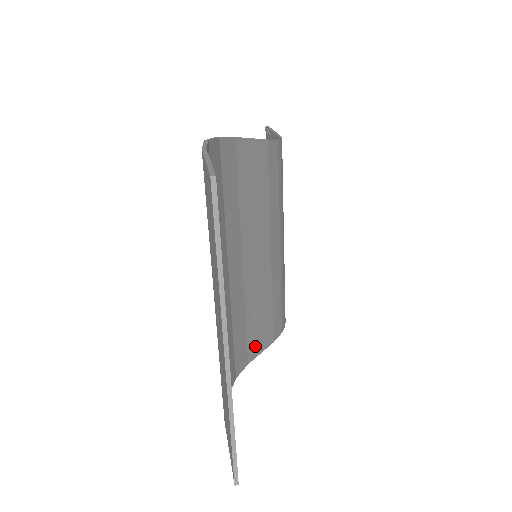
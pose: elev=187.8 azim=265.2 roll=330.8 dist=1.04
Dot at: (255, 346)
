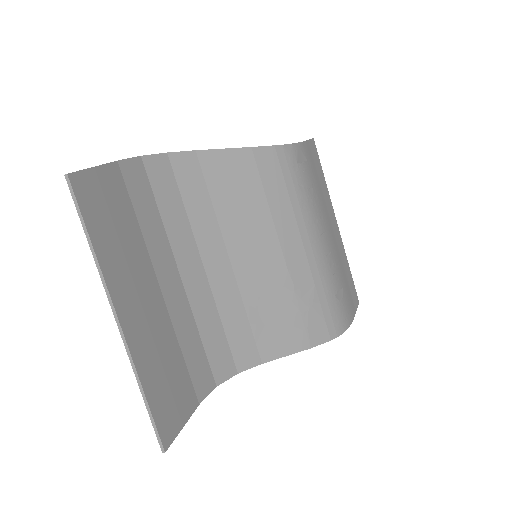
Dot at: (273, 347)
